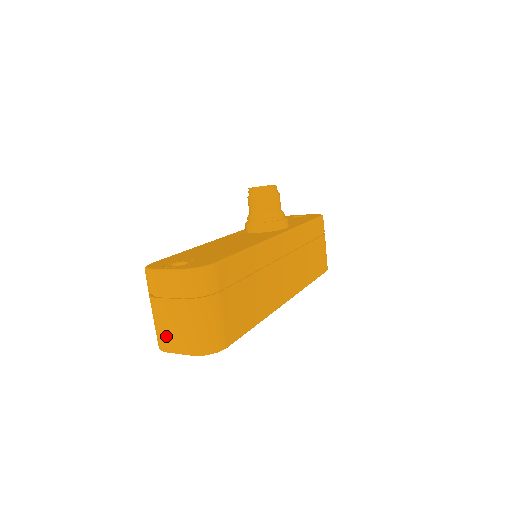
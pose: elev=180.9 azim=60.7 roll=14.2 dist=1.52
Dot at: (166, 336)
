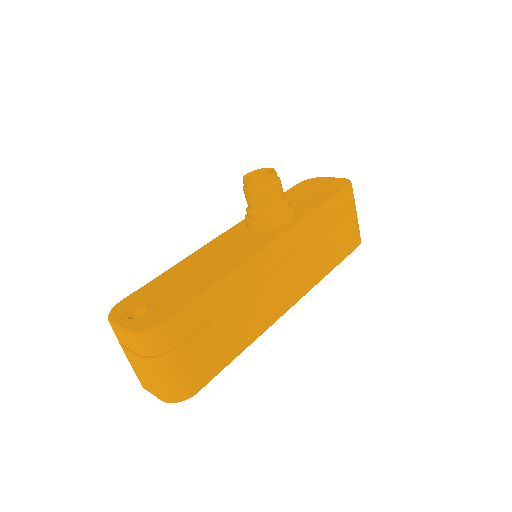
Dot at: (139, 377)
